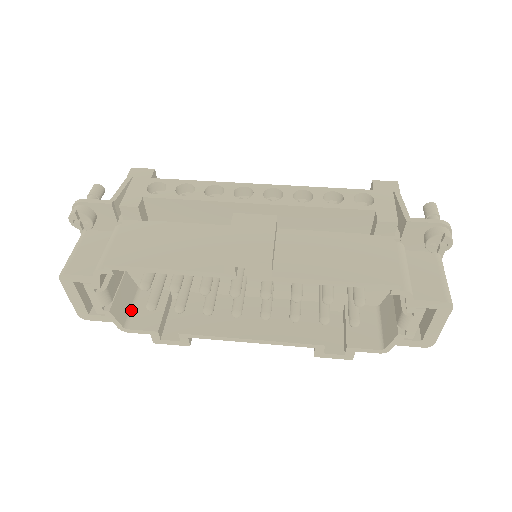
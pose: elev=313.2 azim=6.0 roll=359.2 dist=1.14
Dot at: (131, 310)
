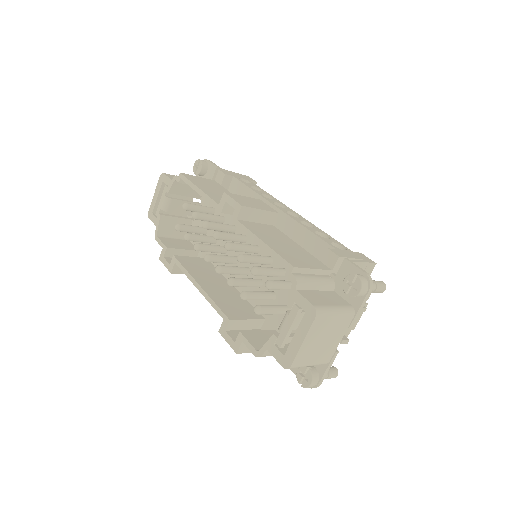
Dot at: (171, 237)
